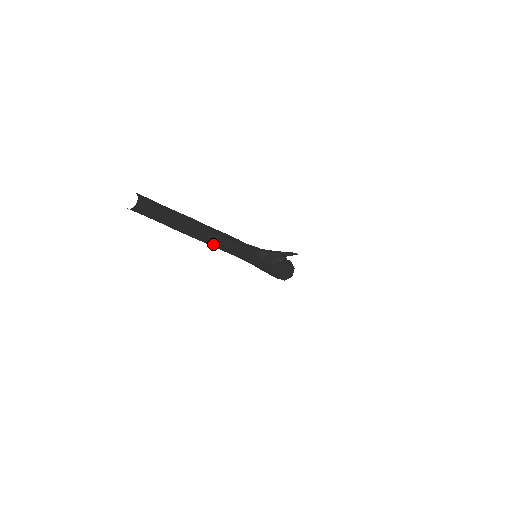
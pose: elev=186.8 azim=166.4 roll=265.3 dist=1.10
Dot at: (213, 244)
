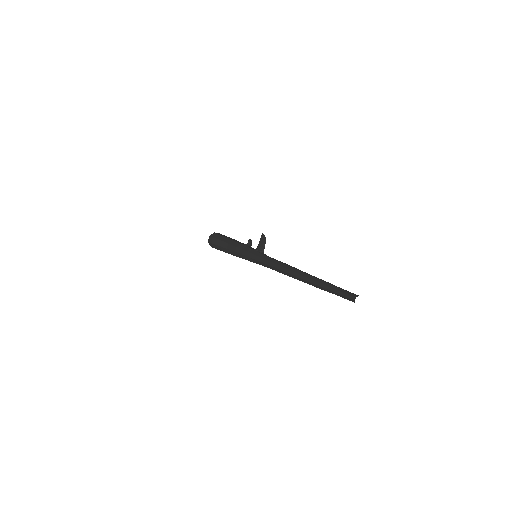
Dot at: occluded
